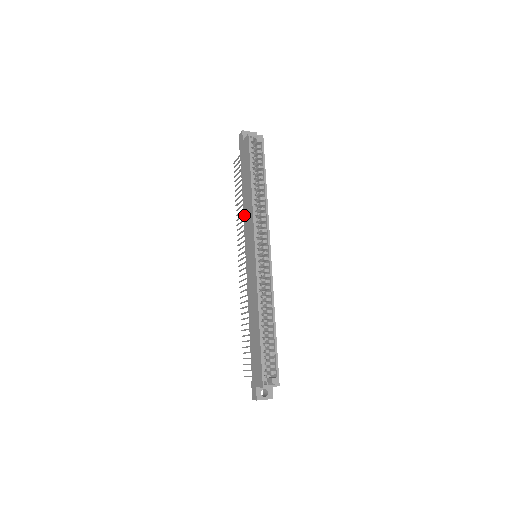
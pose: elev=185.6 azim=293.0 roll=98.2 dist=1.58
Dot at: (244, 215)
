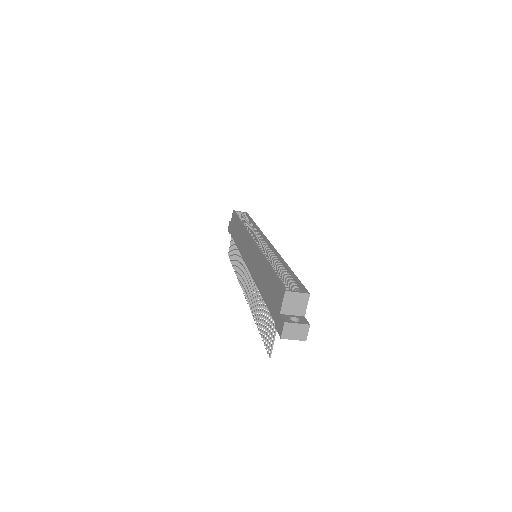
Dot at: (239, 248)
